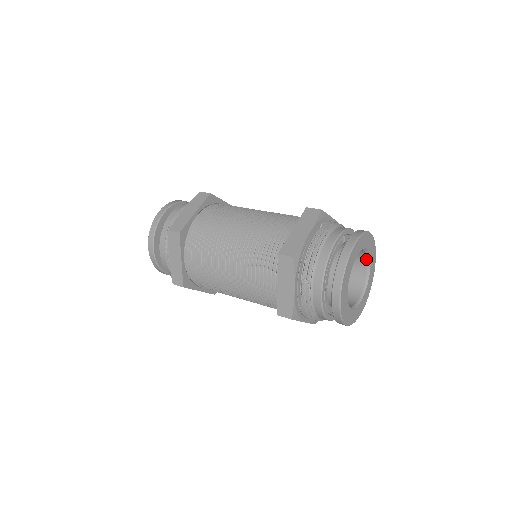
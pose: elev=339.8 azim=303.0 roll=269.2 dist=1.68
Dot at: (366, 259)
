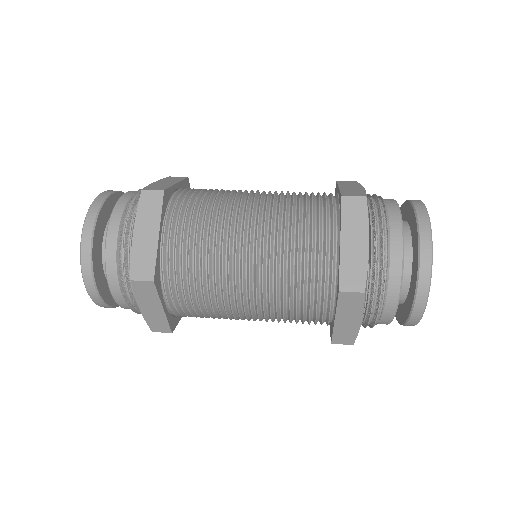
Dot at: occluded
